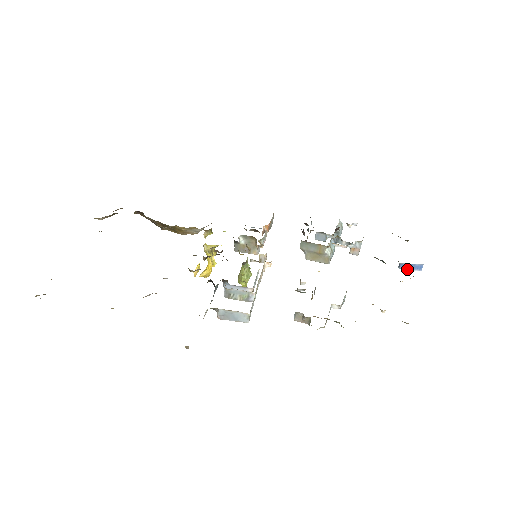
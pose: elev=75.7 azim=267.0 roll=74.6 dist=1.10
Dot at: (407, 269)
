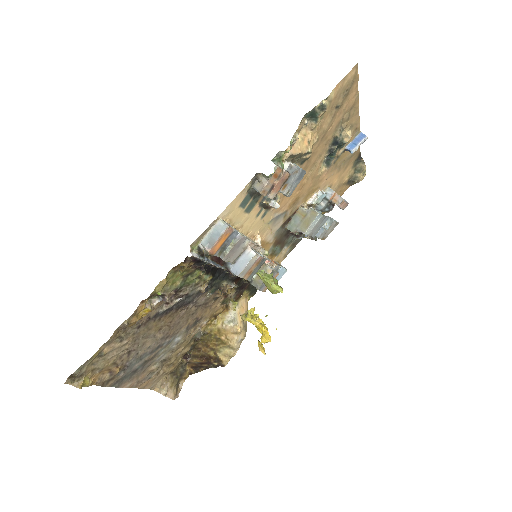
Dot at: (356, 146)
